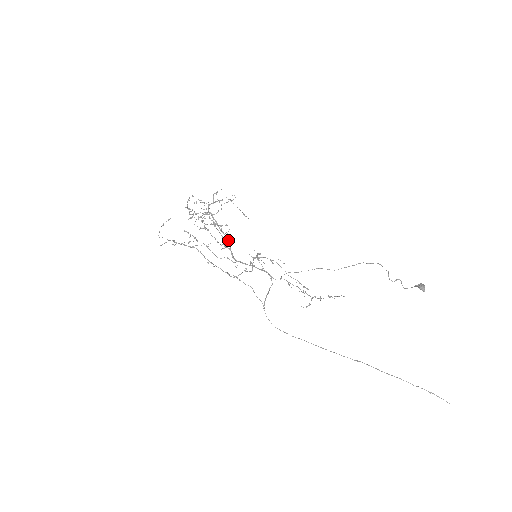
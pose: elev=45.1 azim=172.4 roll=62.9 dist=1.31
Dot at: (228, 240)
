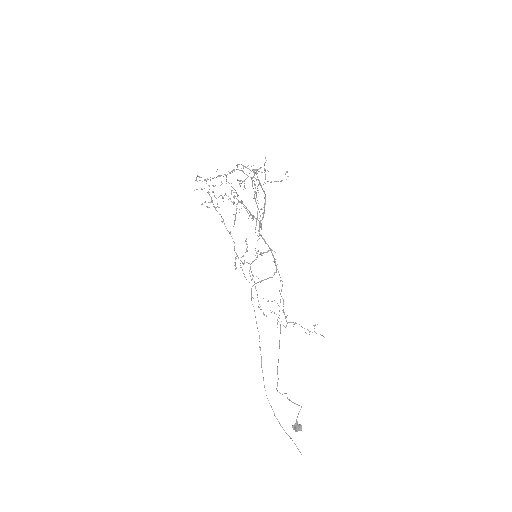
Dot at: (264, 212)
